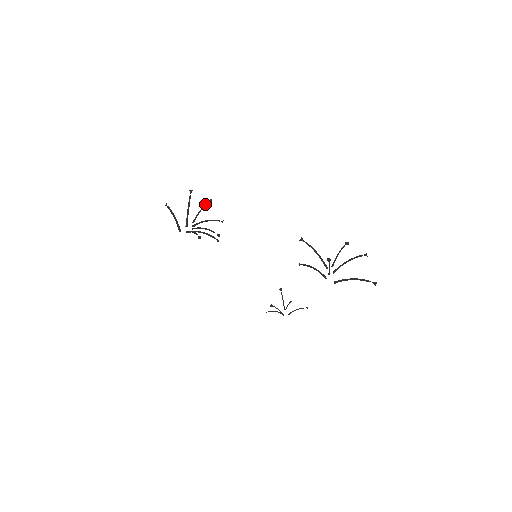
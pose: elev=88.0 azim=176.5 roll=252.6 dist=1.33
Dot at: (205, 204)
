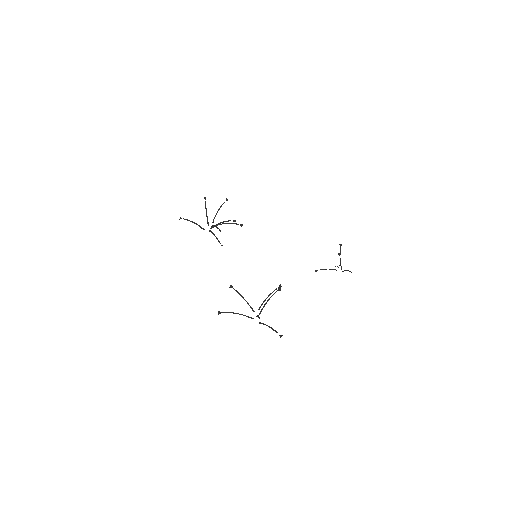
Dot at: (222, 204)
